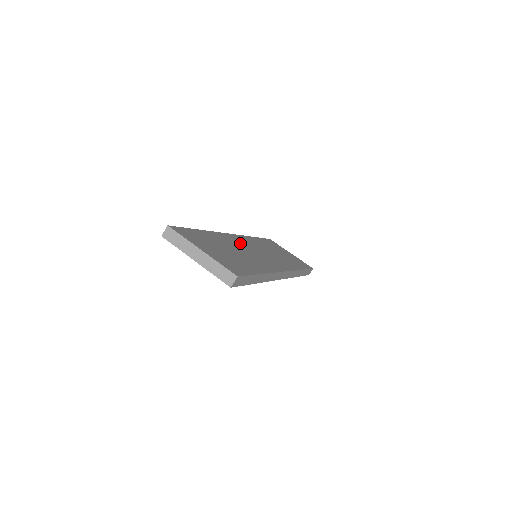
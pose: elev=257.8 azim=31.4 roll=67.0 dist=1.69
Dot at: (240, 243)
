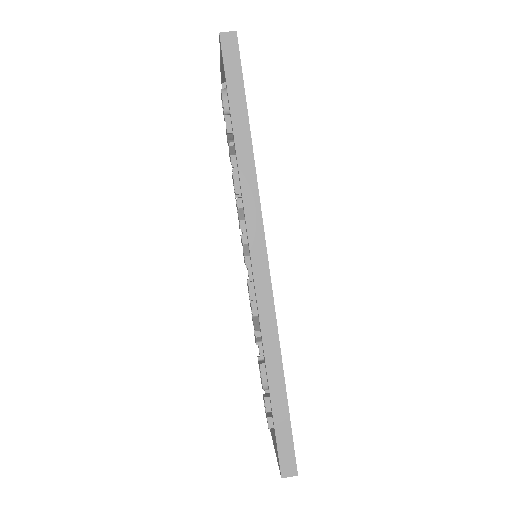
Dot at: occluded
